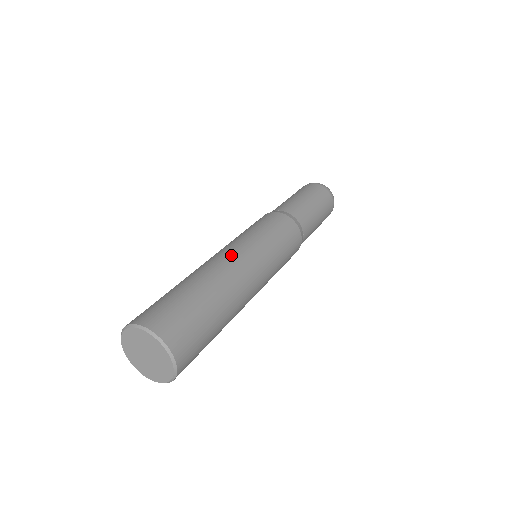
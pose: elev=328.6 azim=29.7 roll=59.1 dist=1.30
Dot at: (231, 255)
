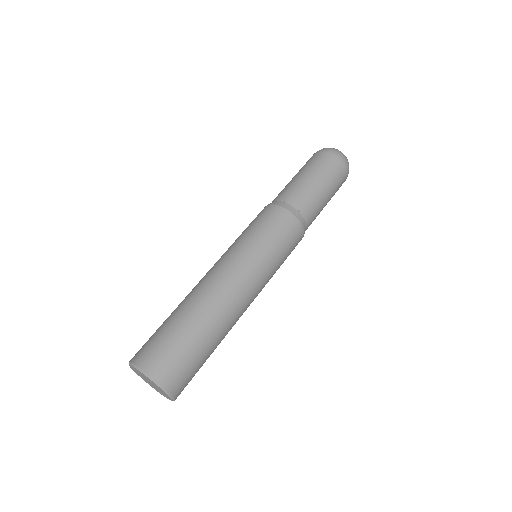
Dot at: (226, 276)
